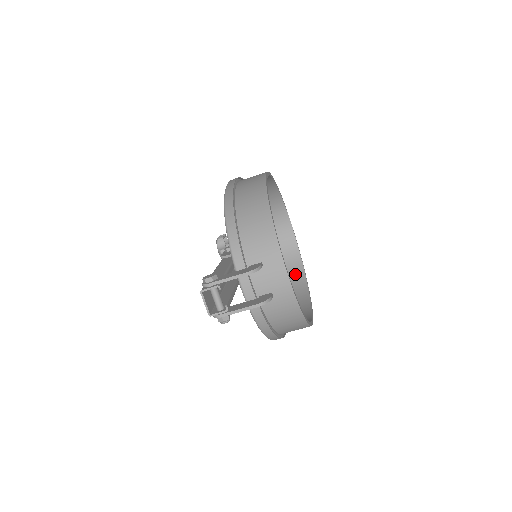
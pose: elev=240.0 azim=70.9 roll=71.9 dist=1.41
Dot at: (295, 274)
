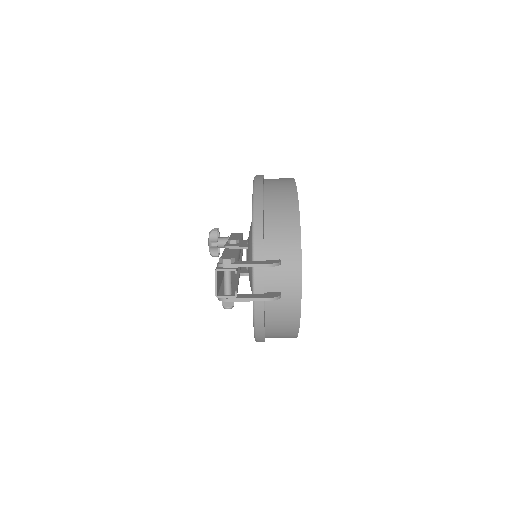
Dot at: occluded
